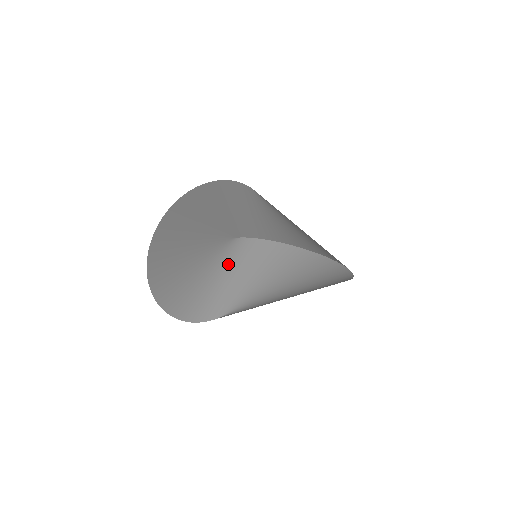
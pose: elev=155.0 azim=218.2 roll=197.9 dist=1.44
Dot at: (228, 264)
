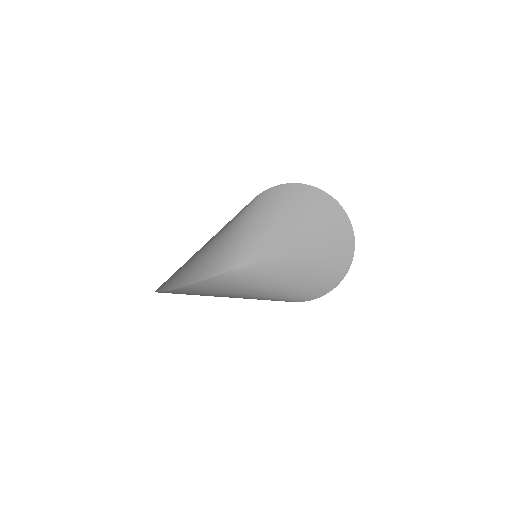
Dot at: (245, 223)
